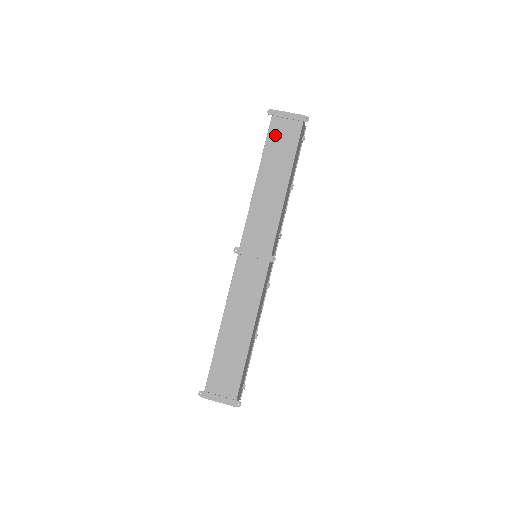
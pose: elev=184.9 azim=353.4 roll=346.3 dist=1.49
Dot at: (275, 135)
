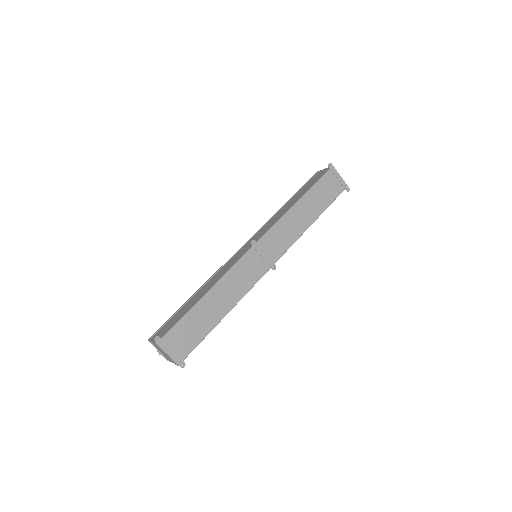
Dot at: (324, 183)
